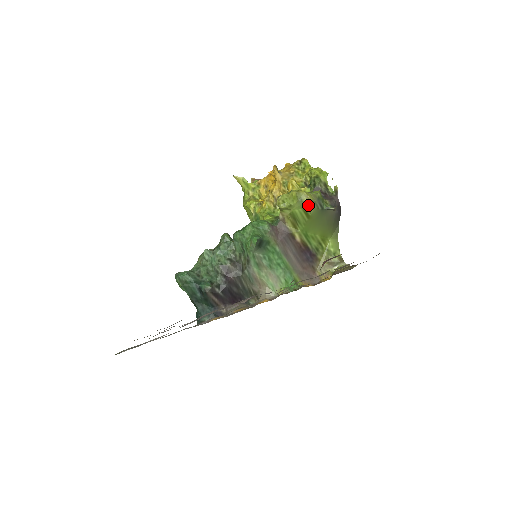
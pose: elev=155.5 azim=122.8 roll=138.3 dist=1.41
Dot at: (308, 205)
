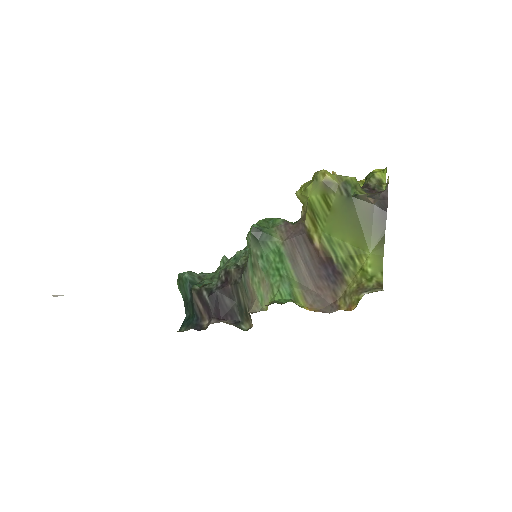
Dot at: (327, 188)
